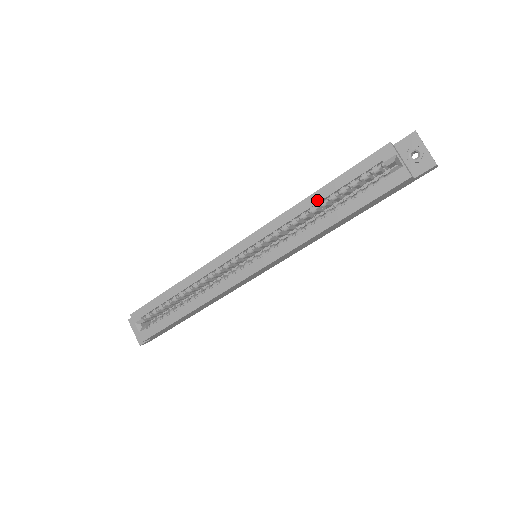
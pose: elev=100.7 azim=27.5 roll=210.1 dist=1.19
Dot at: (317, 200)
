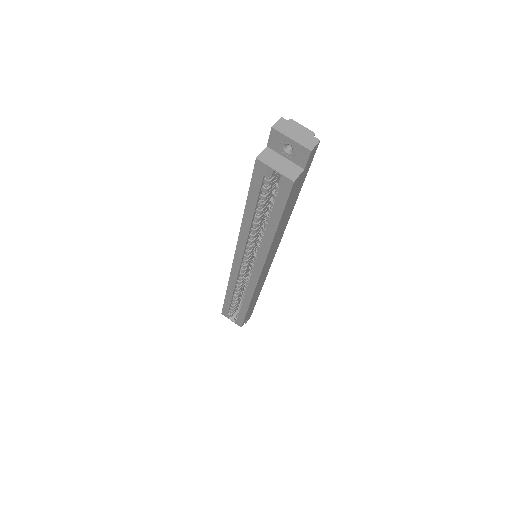
Dot at: (250, 219)
